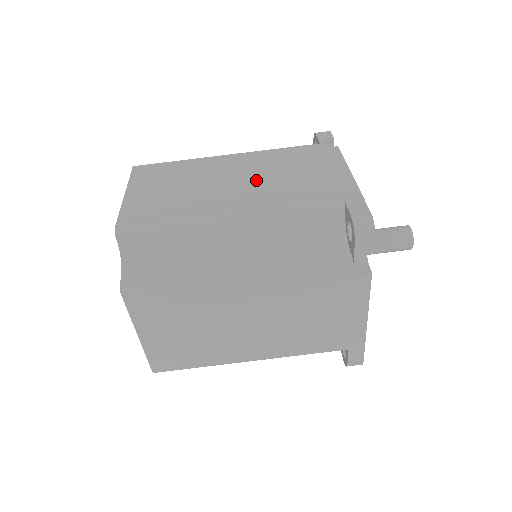
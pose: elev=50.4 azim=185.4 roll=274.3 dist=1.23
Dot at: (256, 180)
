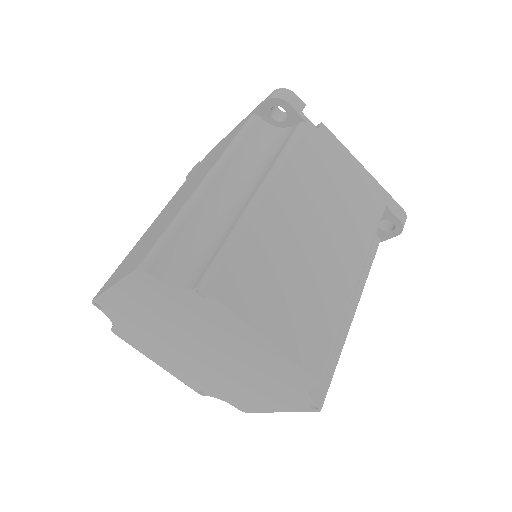
Dot at: (190, 184)
